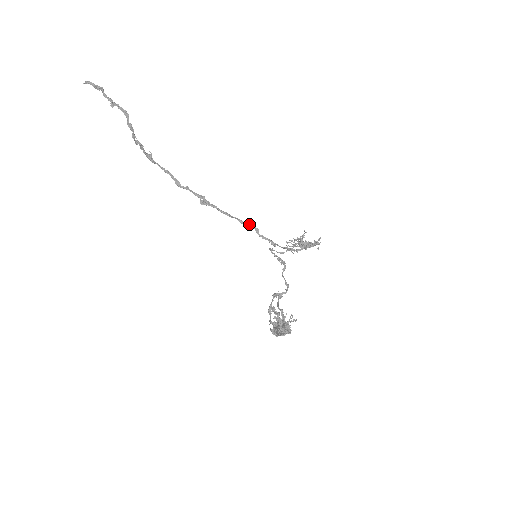
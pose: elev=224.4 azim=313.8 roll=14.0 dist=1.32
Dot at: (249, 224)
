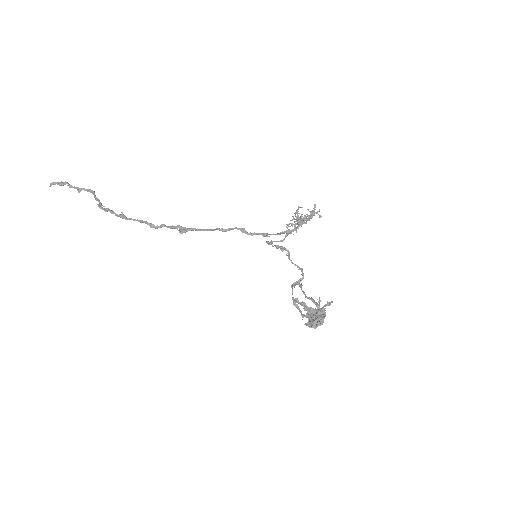
Dot at: (231, 228)
